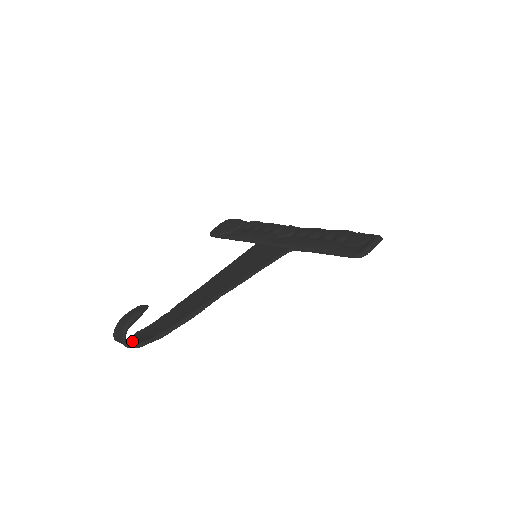
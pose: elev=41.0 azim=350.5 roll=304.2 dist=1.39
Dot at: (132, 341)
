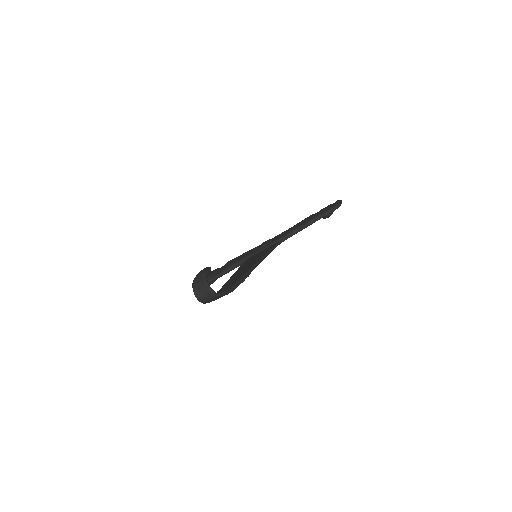
Dot at: occluded
